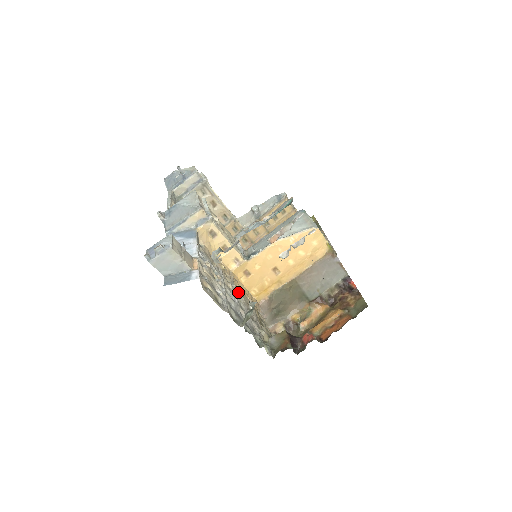
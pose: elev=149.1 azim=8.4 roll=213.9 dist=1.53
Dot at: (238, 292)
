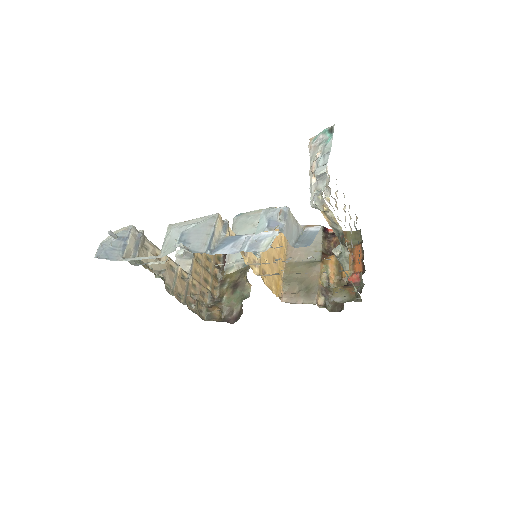
Dot at: occluded
